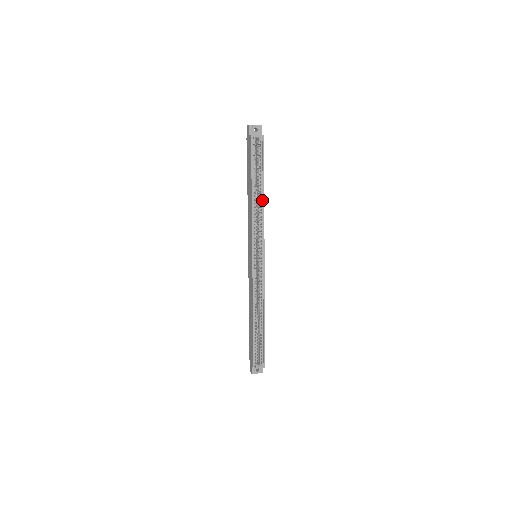
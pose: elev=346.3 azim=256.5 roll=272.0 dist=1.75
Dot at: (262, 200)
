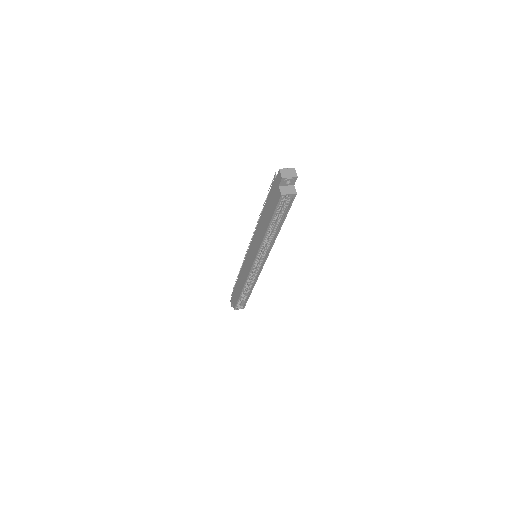
Dot at: (275, 234)
